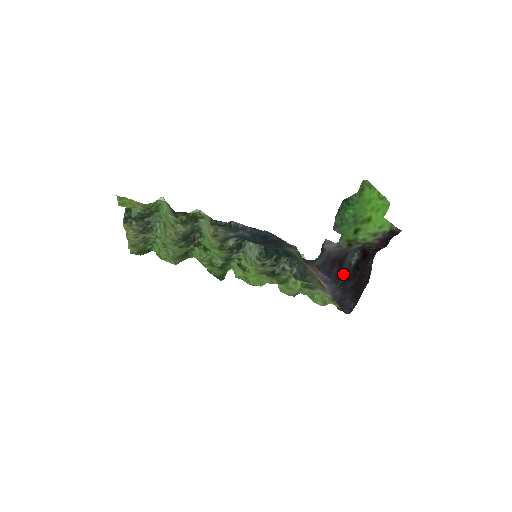
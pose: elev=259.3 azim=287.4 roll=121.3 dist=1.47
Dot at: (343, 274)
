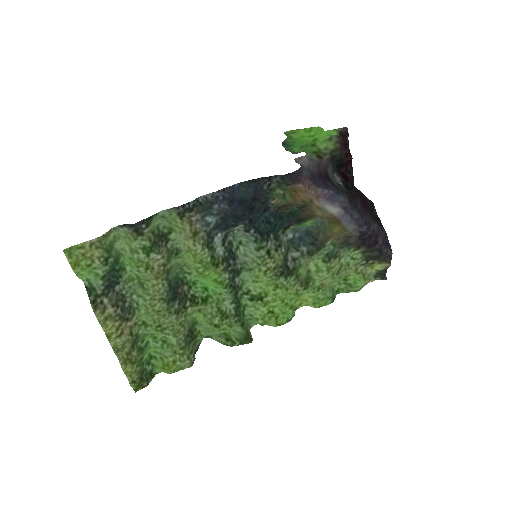
Dot at: (341, 190)
